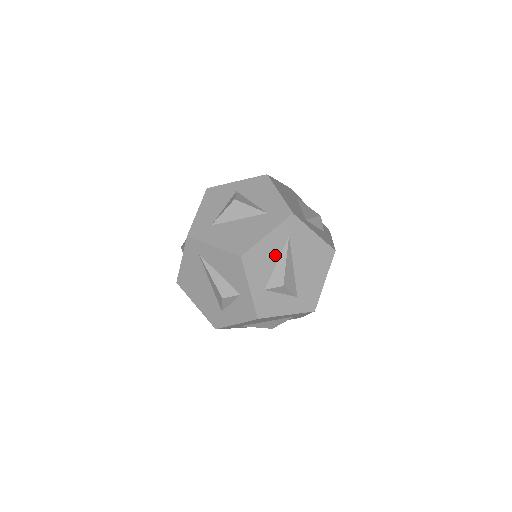
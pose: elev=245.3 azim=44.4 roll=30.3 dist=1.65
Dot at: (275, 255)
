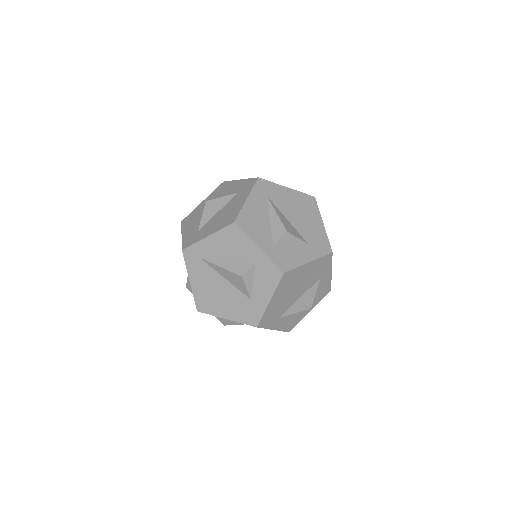
Dot at: (264, 214)
